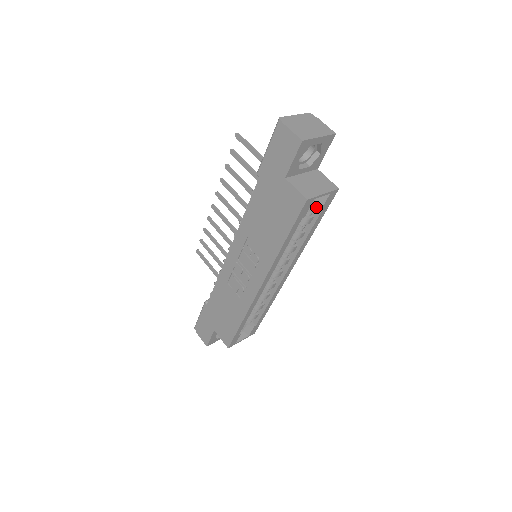
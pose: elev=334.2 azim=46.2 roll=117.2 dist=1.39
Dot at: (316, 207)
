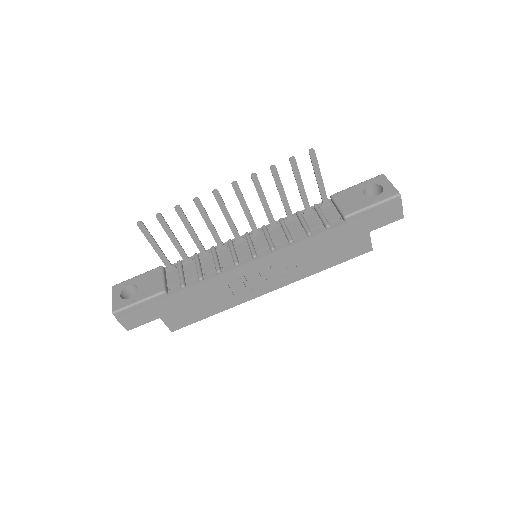
Dot at: occluded
